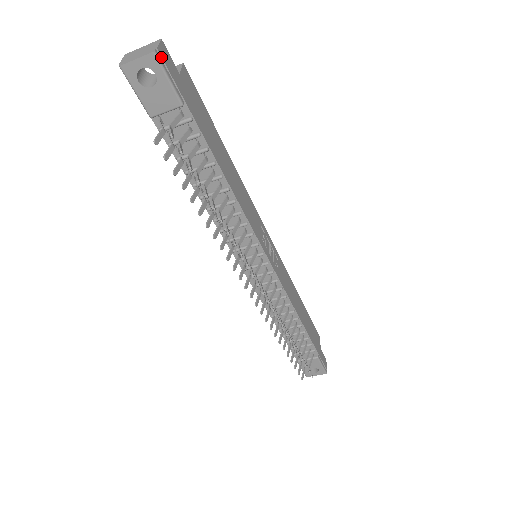
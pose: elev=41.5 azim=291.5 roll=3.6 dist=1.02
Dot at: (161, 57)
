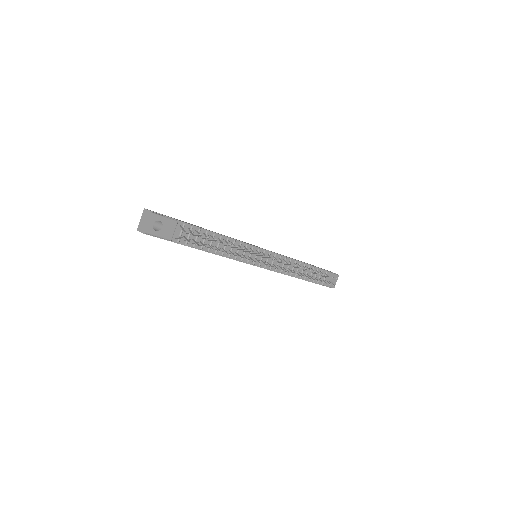
Dot at: (155, 213)
